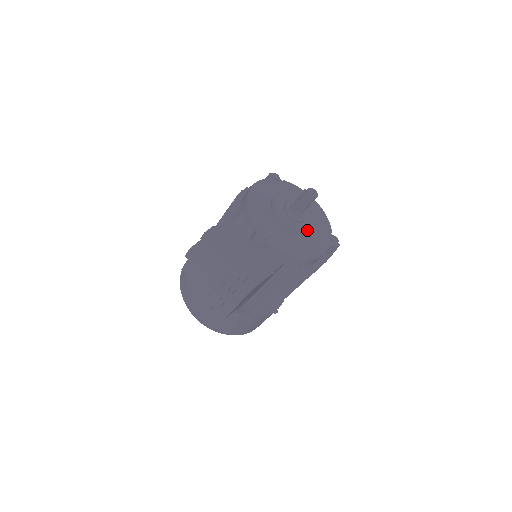
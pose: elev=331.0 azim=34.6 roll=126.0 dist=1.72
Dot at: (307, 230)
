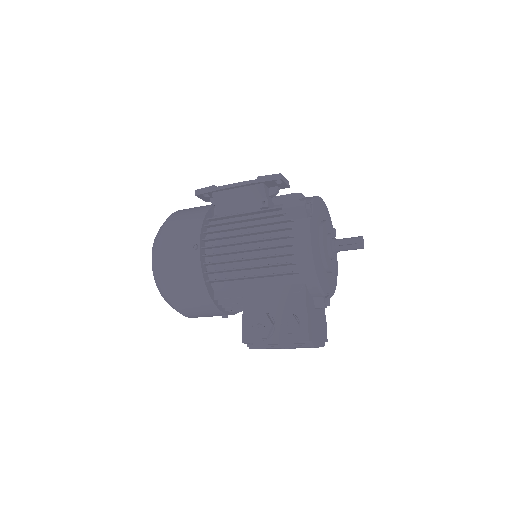
Dot at: occluded
